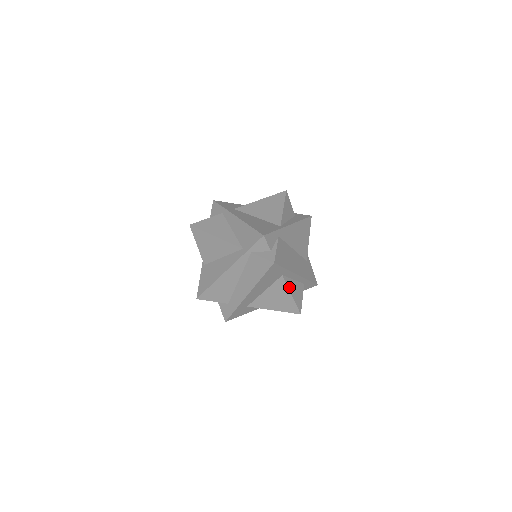
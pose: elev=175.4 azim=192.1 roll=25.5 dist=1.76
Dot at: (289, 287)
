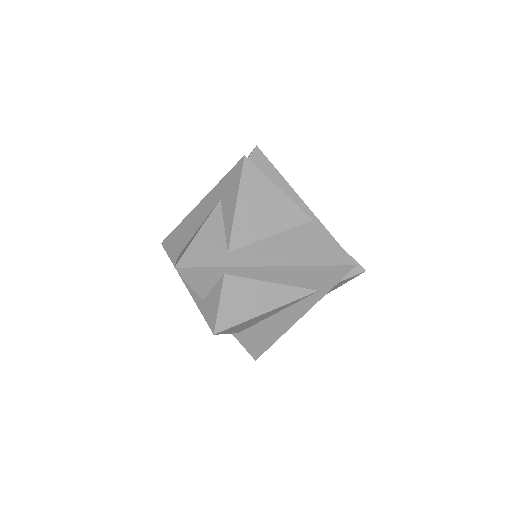
Dot at: occluded
